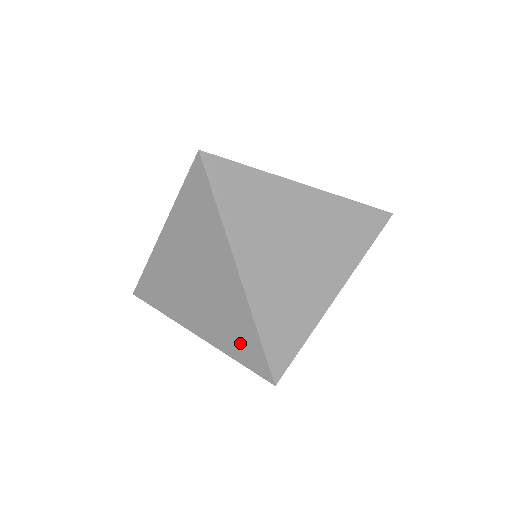
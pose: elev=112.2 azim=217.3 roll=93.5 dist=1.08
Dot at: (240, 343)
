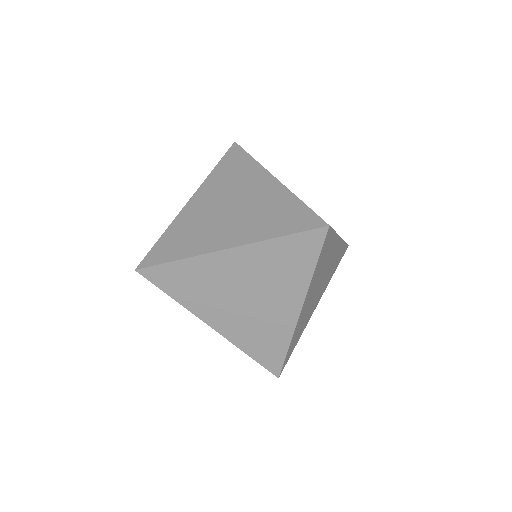
Dot at: (284, 220)
